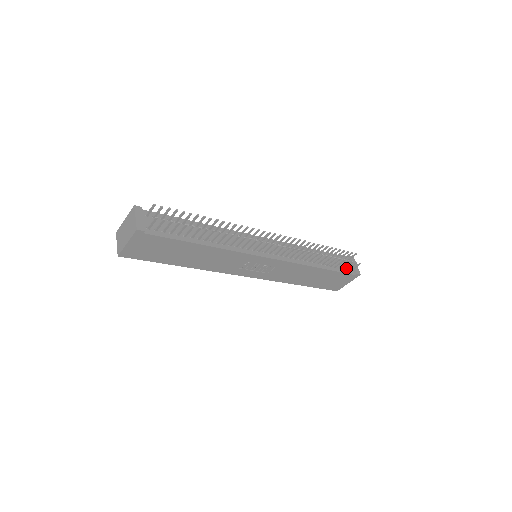
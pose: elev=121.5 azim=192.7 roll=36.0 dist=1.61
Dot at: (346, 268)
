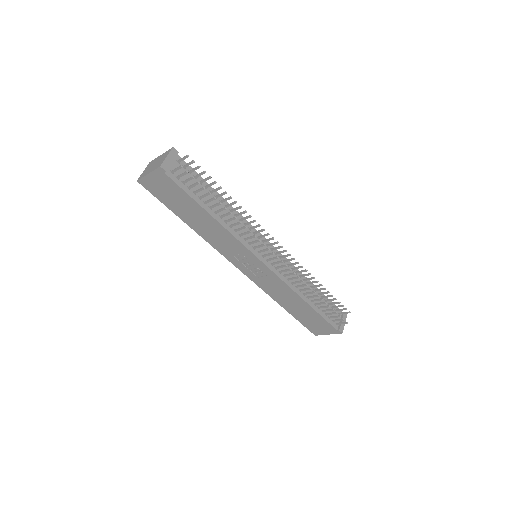
Dot at: (333, 319)
